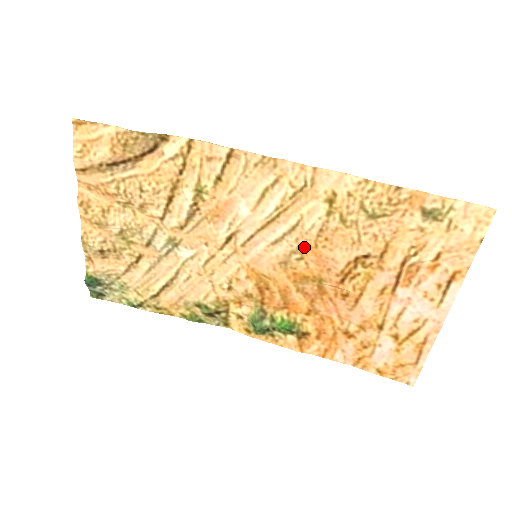
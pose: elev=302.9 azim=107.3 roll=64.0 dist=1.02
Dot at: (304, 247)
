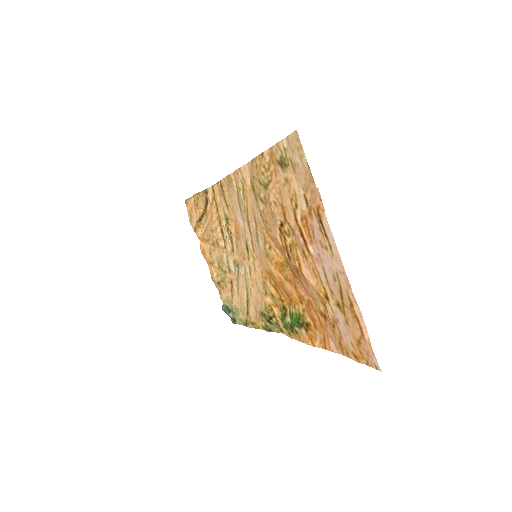
Dot at: (265, 236)
